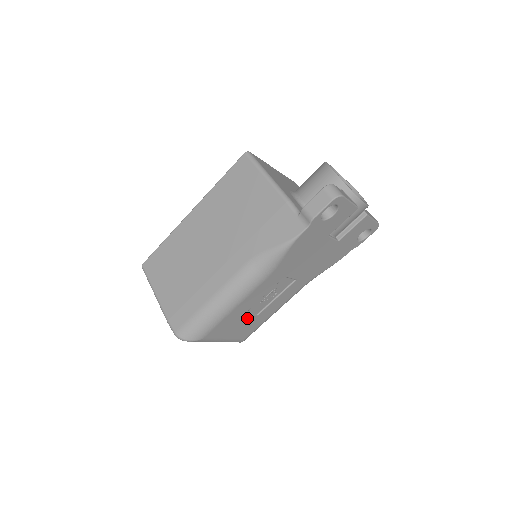
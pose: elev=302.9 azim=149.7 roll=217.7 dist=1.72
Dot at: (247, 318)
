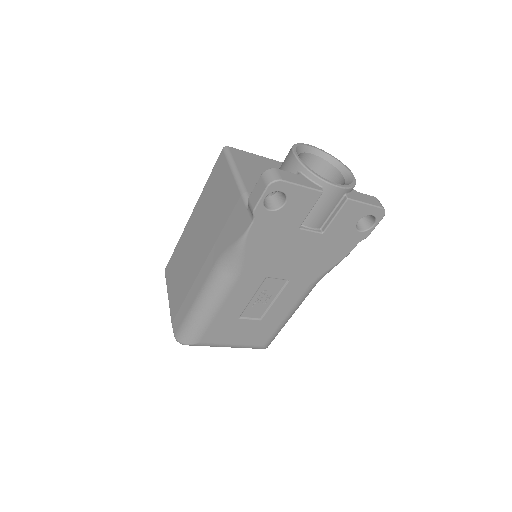
Dot at: (247, 323)
